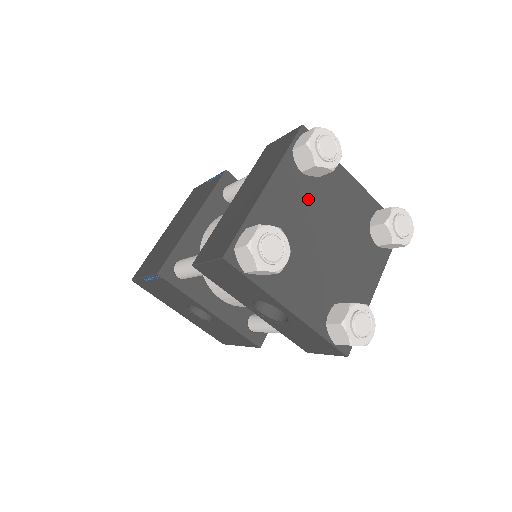
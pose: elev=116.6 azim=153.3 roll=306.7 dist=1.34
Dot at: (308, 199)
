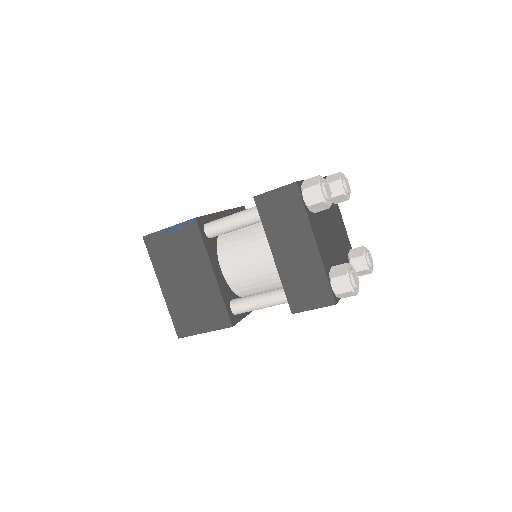
Dot at: (321, 223)
